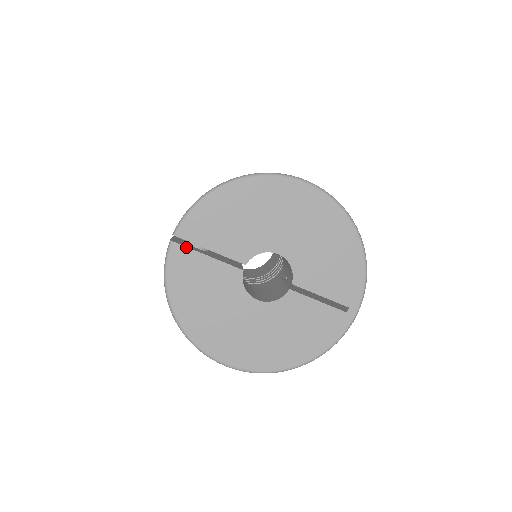
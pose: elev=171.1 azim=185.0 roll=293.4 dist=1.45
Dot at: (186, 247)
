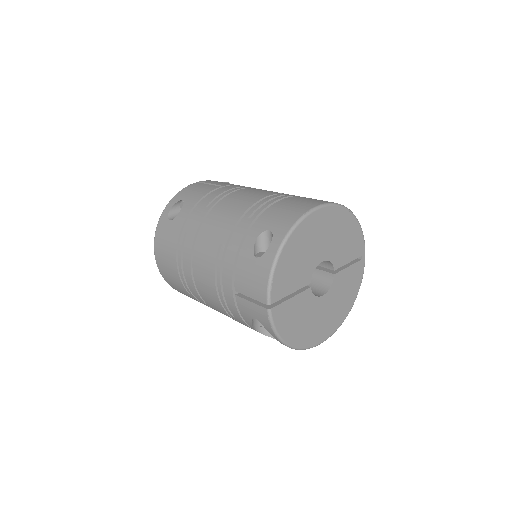
Dot at: (279, 305)
